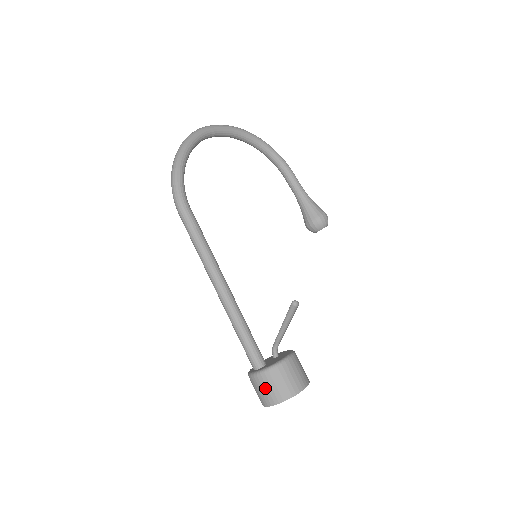
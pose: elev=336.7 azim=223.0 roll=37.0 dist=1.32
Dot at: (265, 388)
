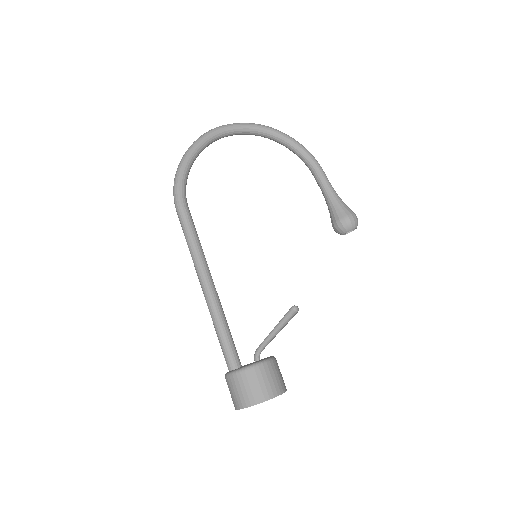
Dot at: (233, 390)
